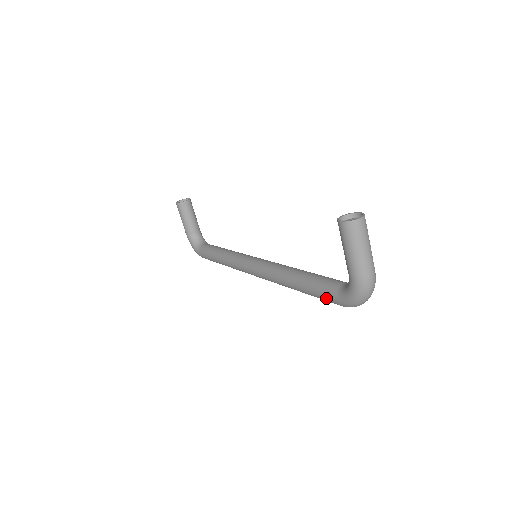
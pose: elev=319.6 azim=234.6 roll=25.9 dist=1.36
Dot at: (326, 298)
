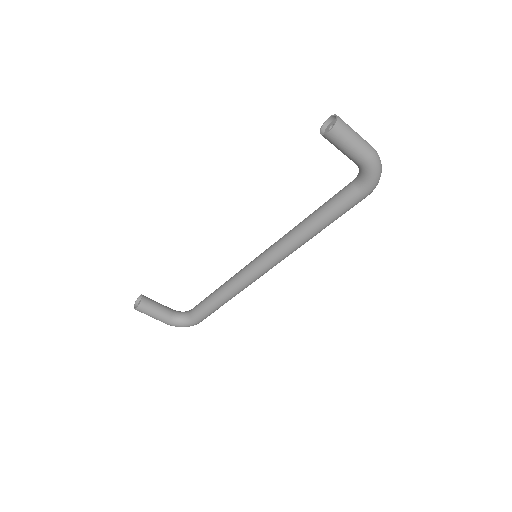
Dot at: (352, 204)
